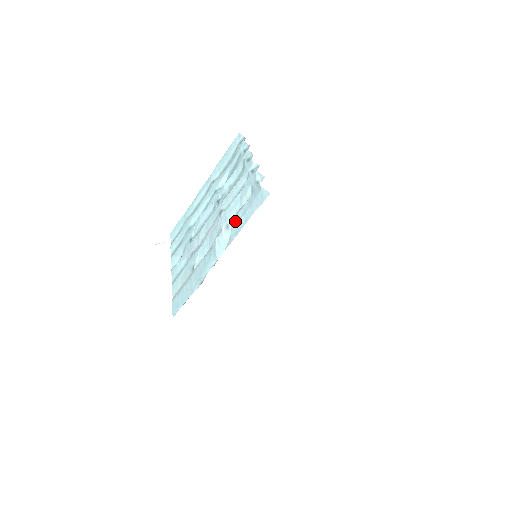
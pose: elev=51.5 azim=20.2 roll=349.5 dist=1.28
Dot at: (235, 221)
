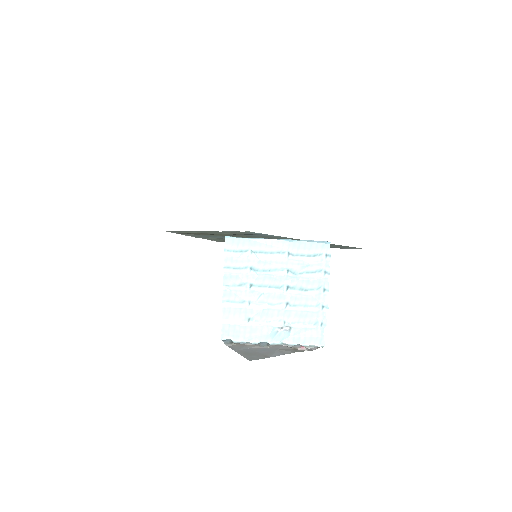
Dot at: (296, 332)
